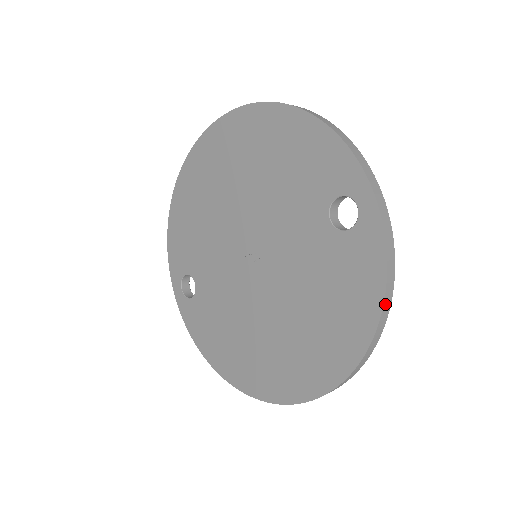
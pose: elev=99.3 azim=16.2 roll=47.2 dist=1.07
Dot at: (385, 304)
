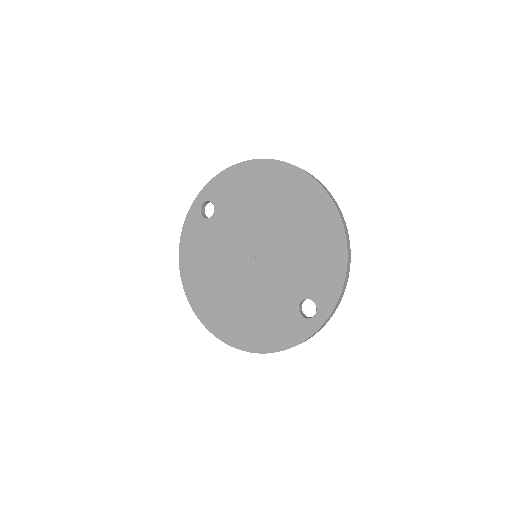
Dot at: occluded
